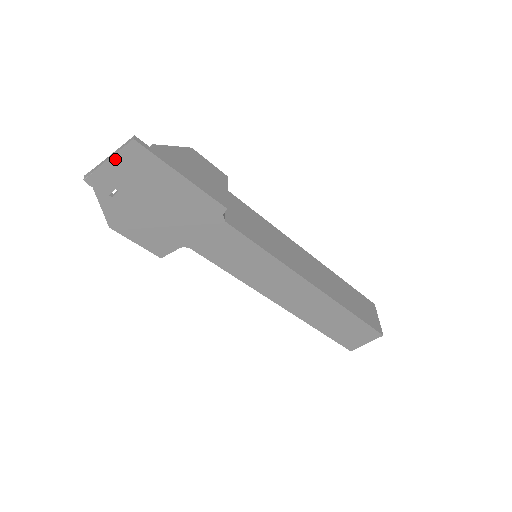
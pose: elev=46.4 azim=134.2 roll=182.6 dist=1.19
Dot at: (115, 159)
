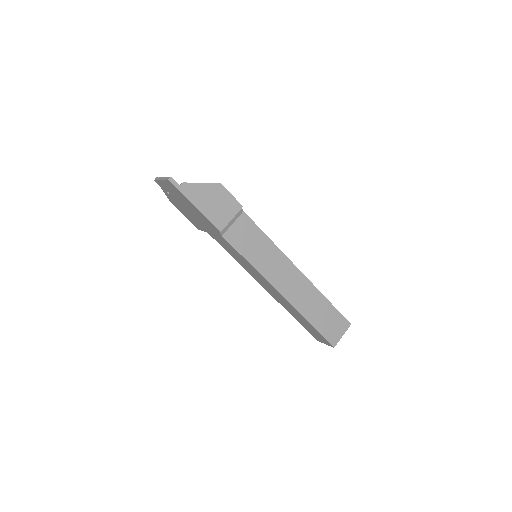
Dot at: (164, 181)
